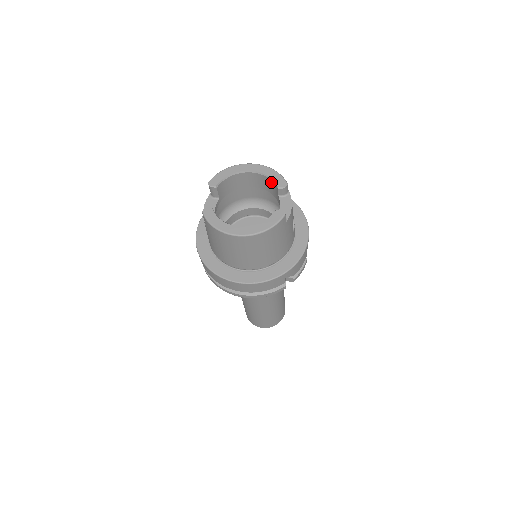
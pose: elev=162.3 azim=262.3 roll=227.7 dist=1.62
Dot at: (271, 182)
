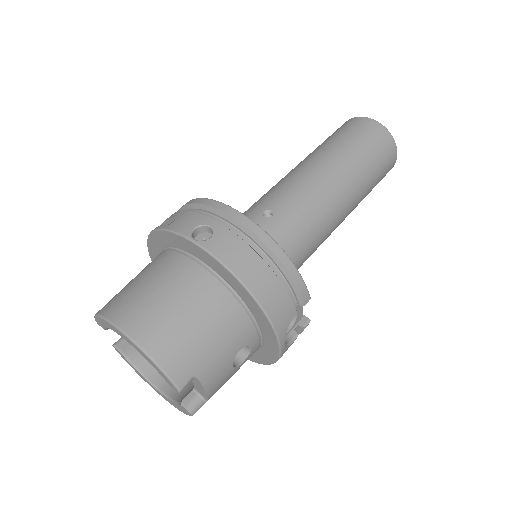
Dot at: occluded
